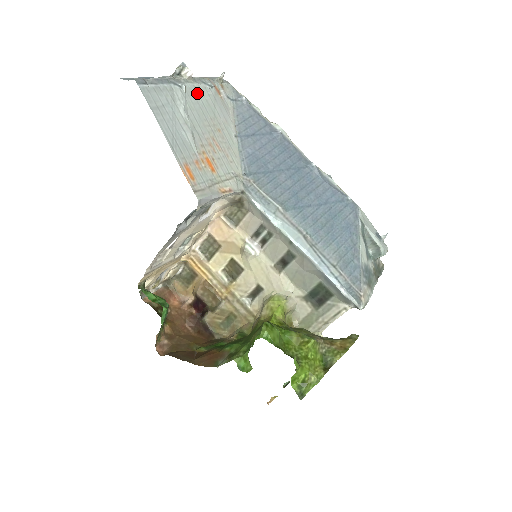
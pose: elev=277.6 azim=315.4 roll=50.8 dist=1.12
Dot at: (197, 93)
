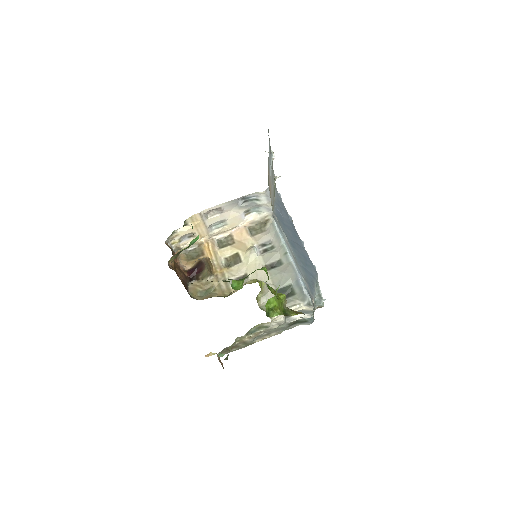
Dot at: occluded
